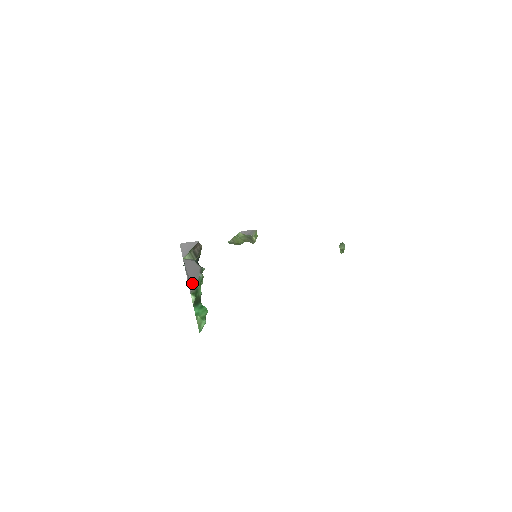
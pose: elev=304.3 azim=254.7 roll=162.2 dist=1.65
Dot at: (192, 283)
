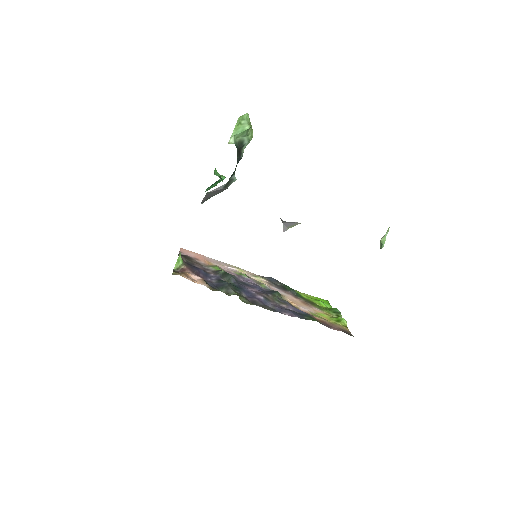
Dot at: occluded
